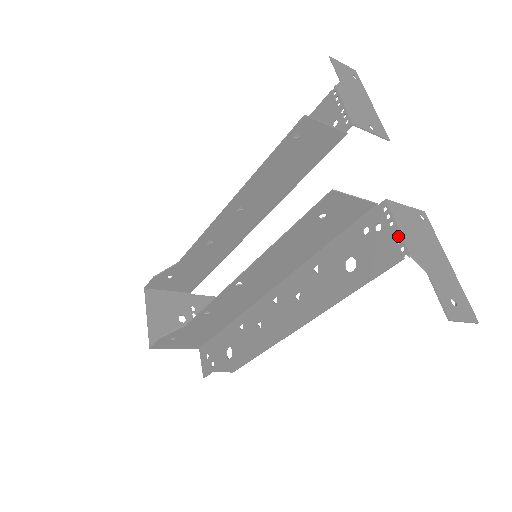
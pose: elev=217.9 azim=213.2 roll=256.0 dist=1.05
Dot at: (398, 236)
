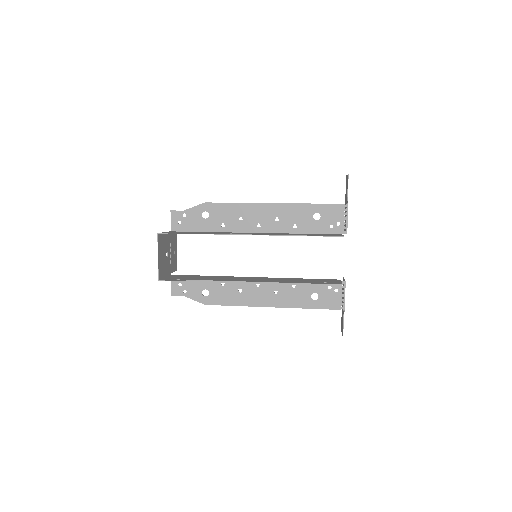
Dot at: (343, 300)
